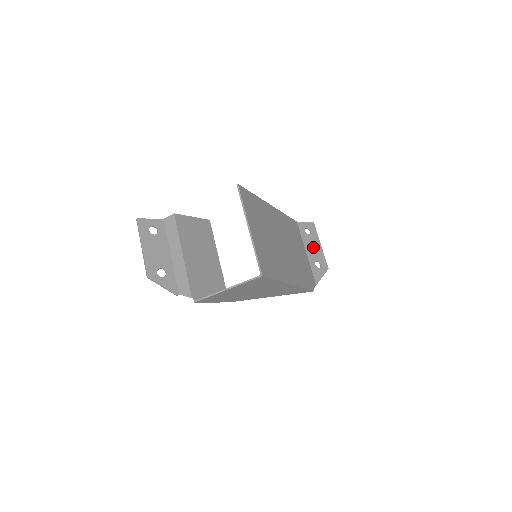
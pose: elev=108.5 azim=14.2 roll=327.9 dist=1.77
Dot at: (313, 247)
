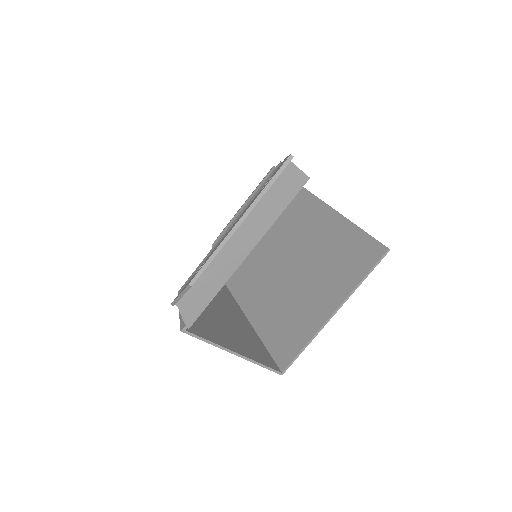
Dot at: occluded
